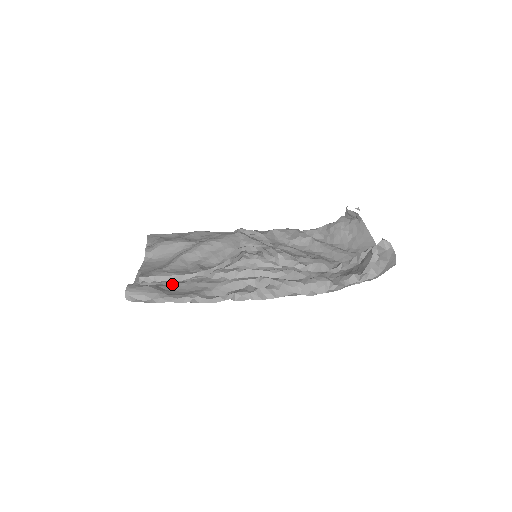
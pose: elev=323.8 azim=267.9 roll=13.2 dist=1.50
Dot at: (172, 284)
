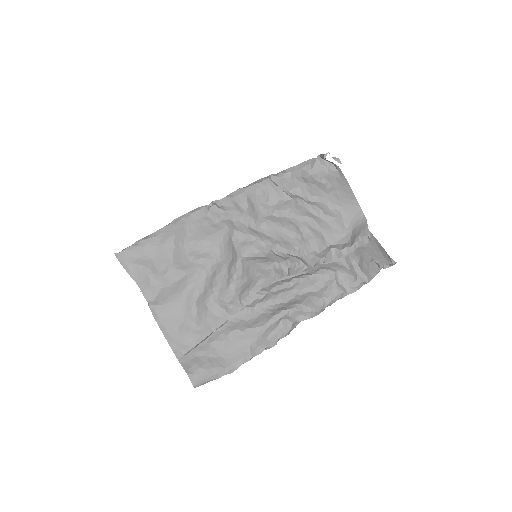
Dot at: (214, 344)
